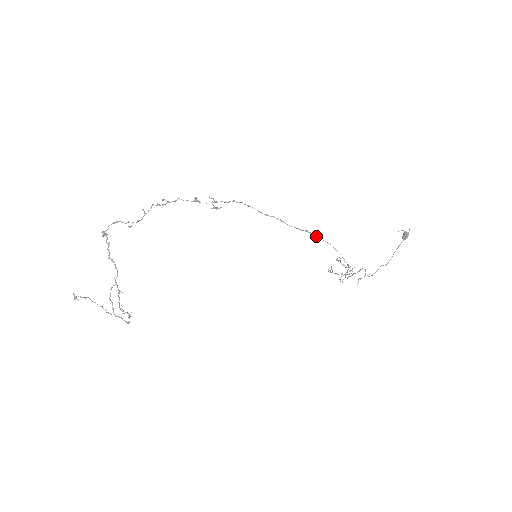
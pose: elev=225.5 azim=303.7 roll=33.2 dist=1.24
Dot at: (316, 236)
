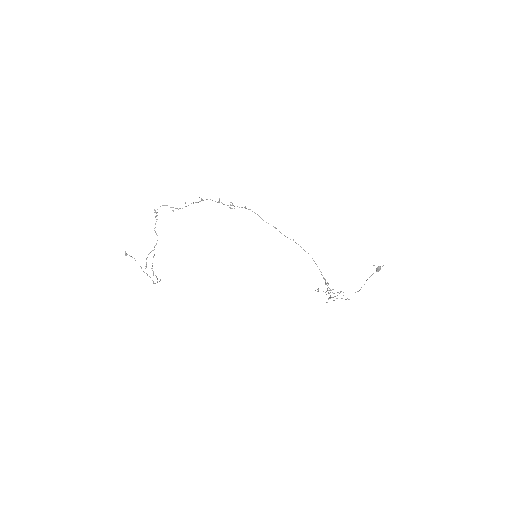
Dot at: (300, 246)
